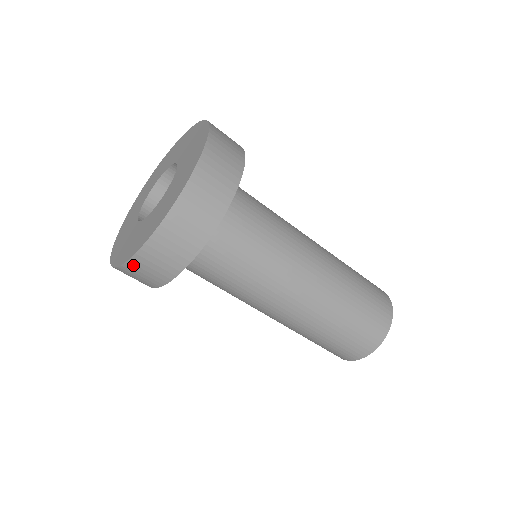
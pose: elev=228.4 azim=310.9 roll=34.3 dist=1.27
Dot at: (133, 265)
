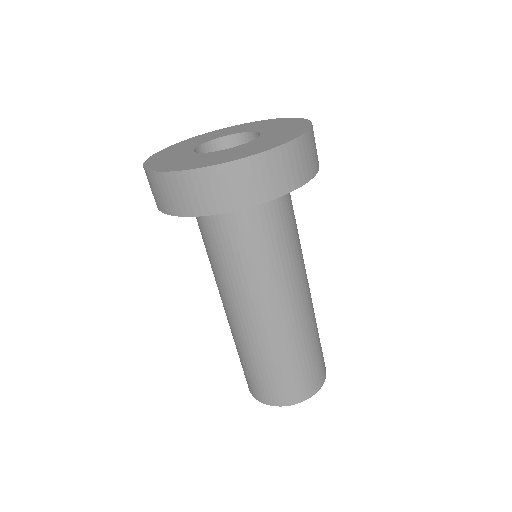
Dot at: (247, 165)
